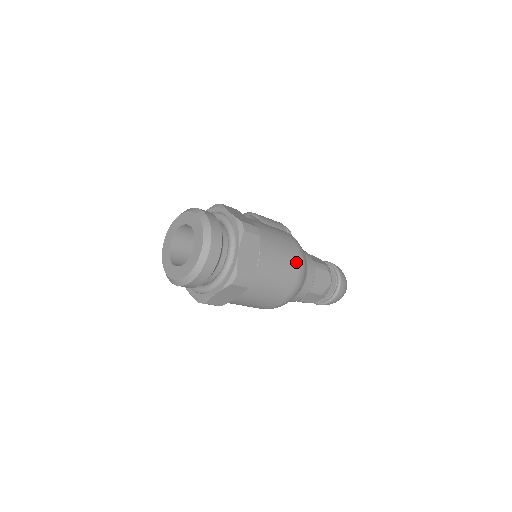
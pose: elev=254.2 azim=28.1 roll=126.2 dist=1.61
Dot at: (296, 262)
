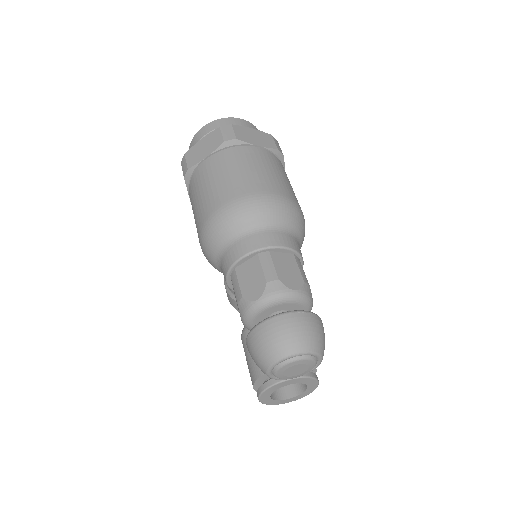
Dot at: (281, 191)
